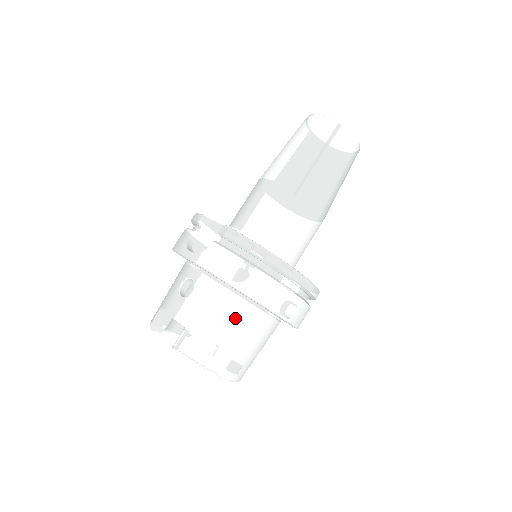
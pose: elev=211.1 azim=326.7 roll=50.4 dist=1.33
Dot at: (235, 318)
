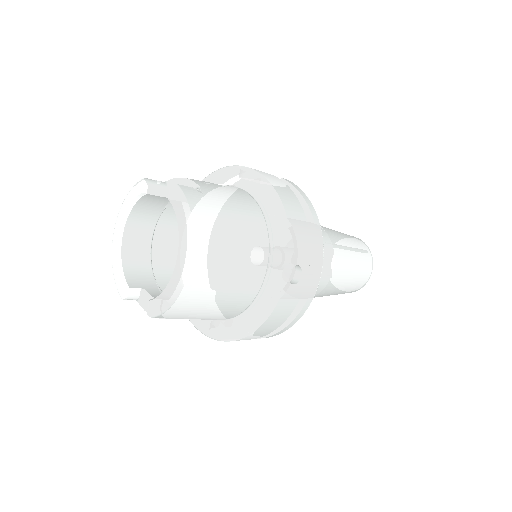
Dot at: (249, 226)
